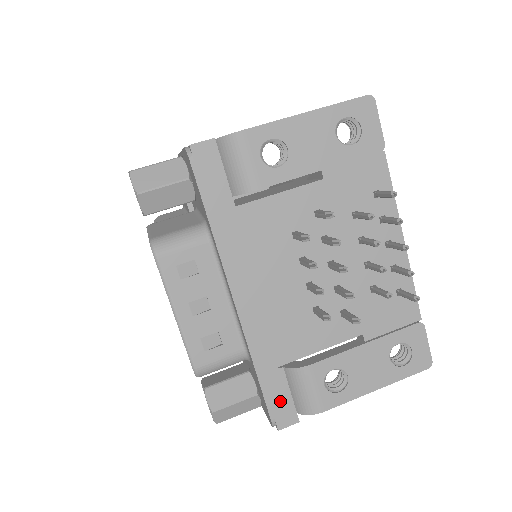
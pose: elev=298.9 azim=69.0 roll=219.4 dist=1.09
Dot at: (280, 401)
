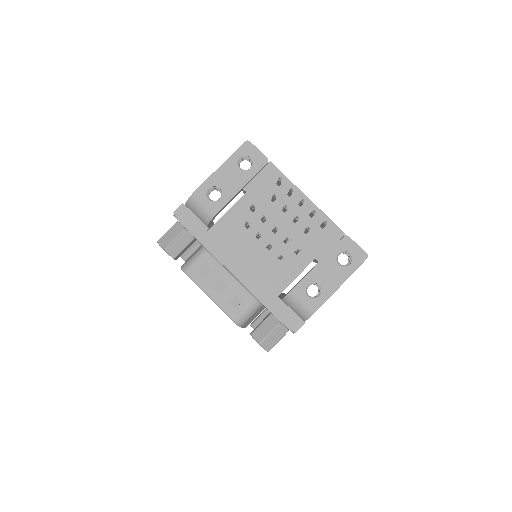
Dot at: (287, 316)
